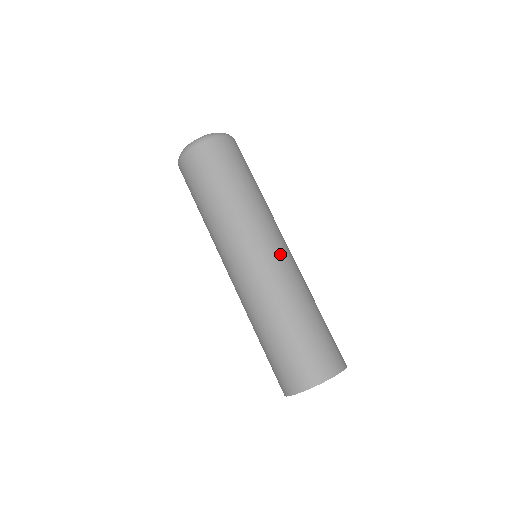
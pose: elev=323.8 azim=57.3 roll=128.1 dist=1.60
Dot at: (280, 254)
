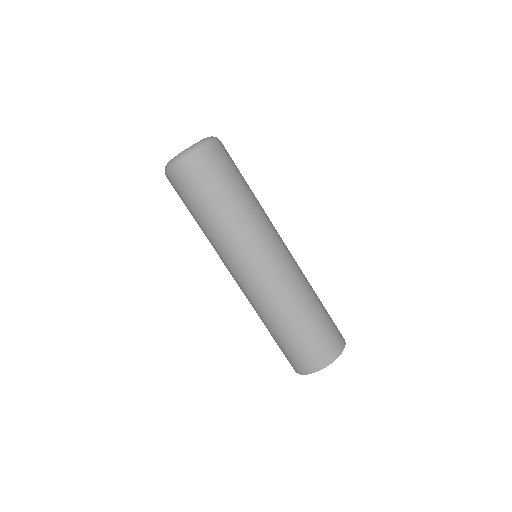
Dot at: occluded
